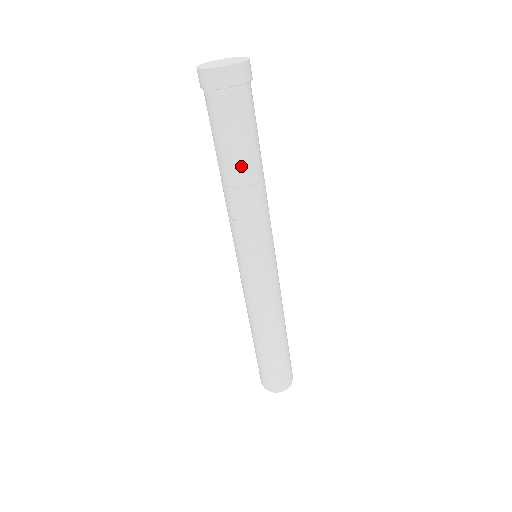
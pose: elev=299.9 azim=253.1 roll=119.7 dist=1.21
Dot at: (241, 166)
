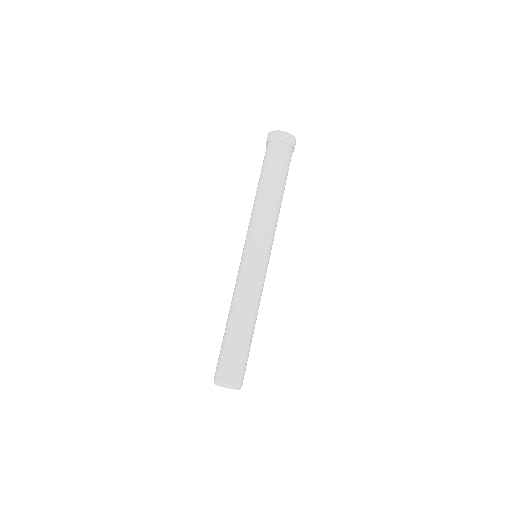
Dot at: (265, 183)
